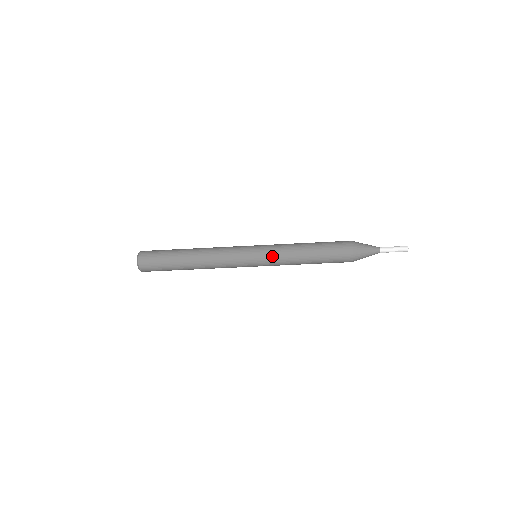
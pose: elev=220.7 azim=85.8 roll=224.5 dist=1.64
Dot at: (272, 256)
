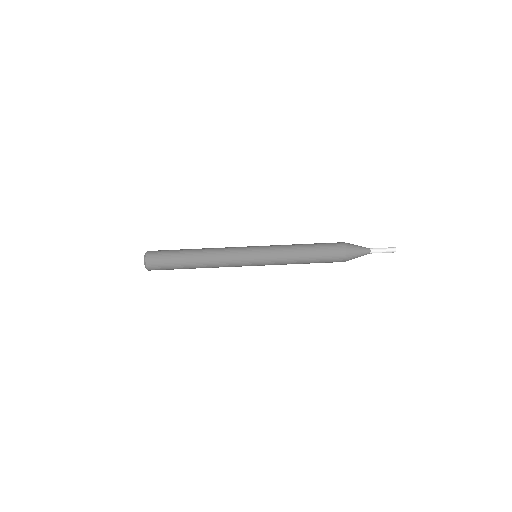
Dot at: (271, 253)
